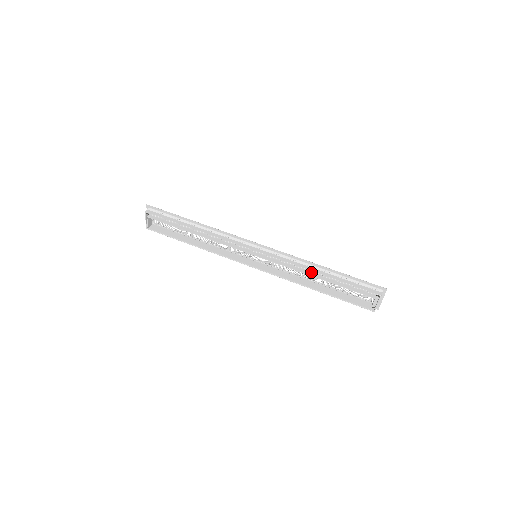
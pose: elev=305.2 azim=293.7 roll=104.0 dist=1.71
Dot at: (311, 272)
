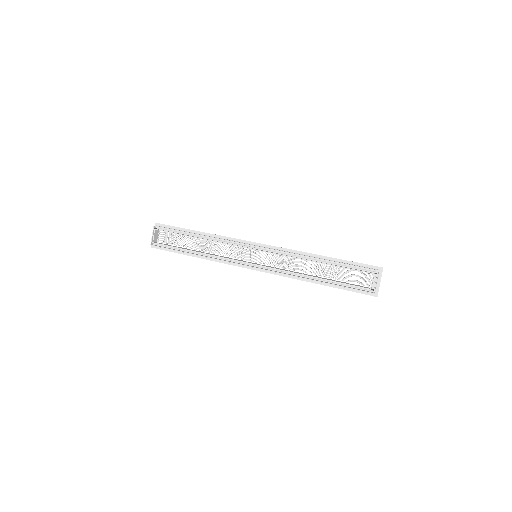
Dot at: (310, 260)
